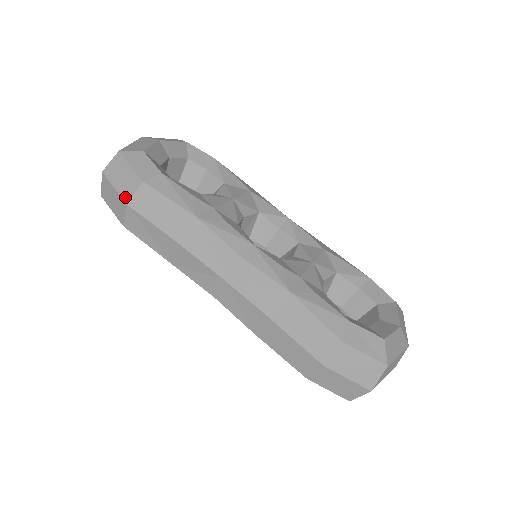
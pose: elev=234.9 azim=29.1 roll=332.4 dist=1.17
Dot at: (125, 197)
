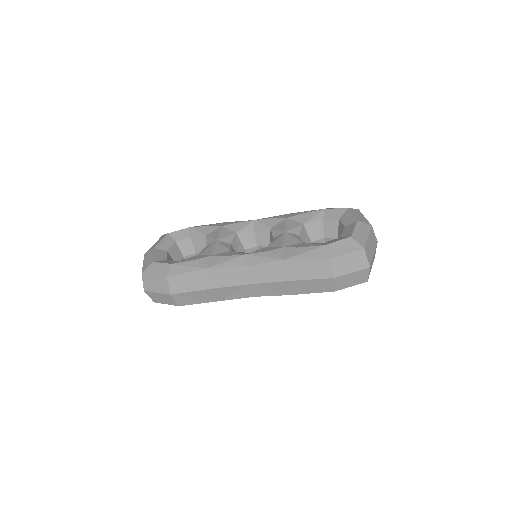
Dot at: (166, 292)
